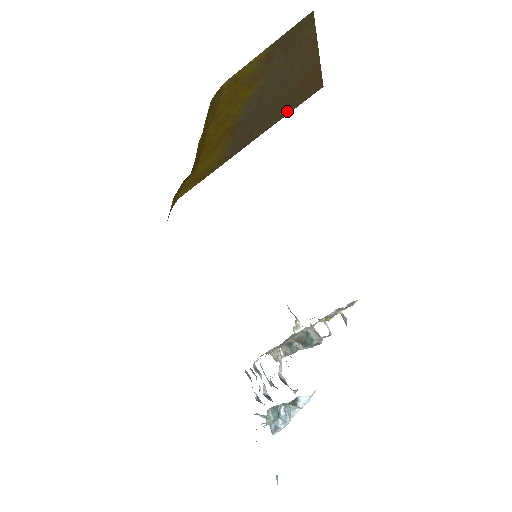
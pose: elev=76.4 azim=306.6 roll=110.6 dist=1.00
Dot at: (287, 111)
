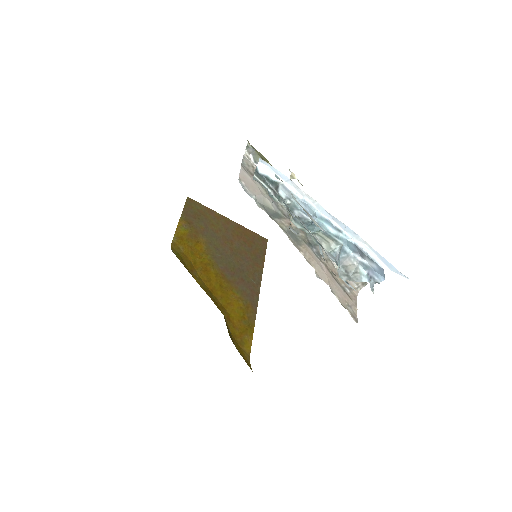
Dot at: (260, 261)
